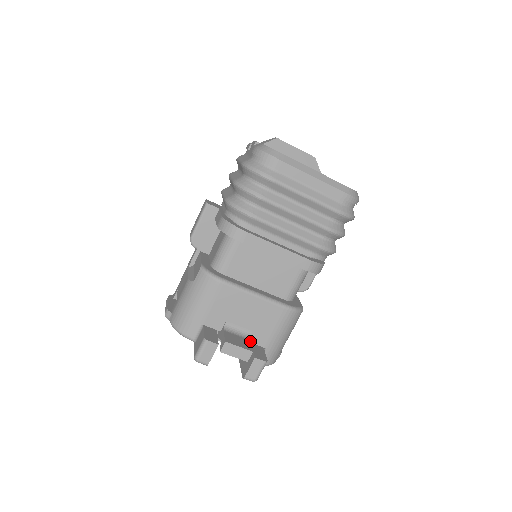
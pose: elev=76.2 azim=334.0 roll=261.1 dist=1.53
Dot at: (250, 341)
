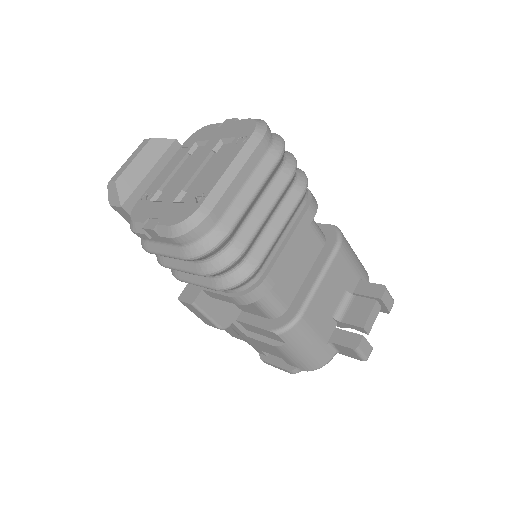
Dot at: occluded
